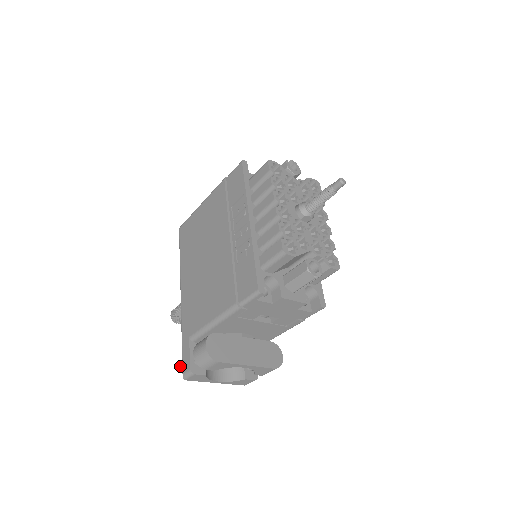
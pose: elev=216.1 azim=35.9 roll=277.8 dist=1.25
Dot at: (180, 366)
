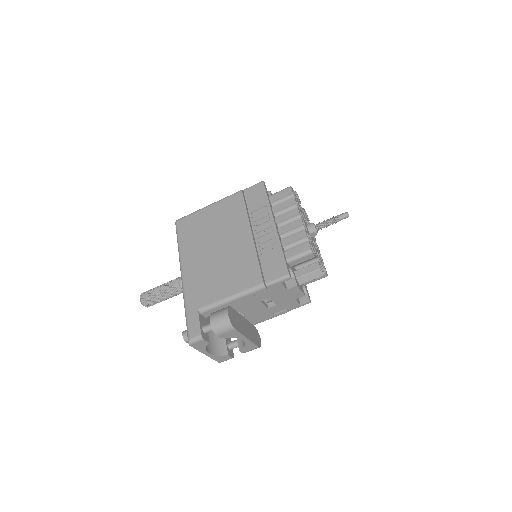
Dot at: (183, 333)
